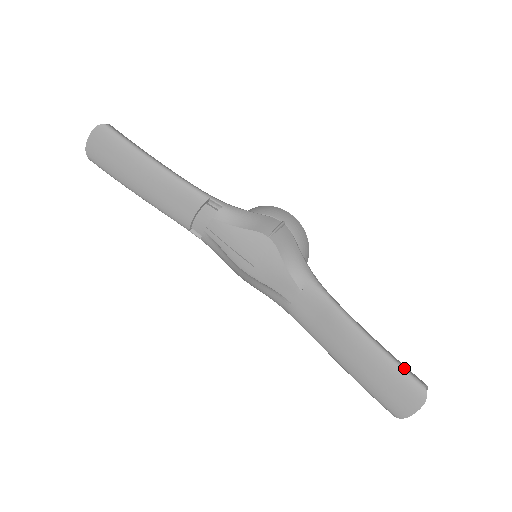
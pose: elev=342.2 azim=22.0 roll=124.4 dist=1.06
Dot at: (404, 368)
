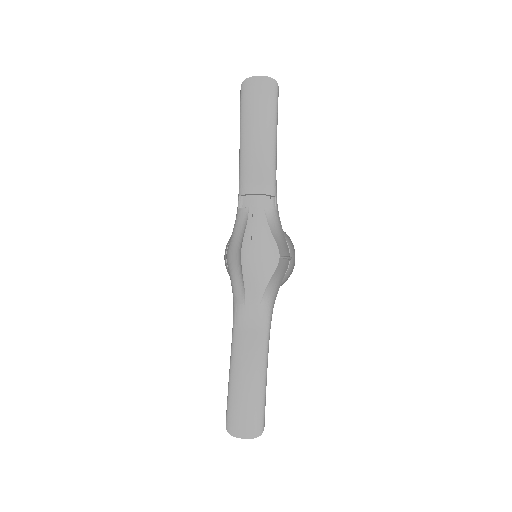
Dot at: occluded
